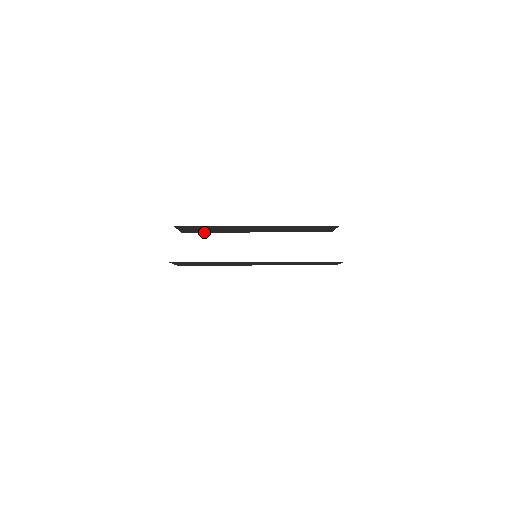
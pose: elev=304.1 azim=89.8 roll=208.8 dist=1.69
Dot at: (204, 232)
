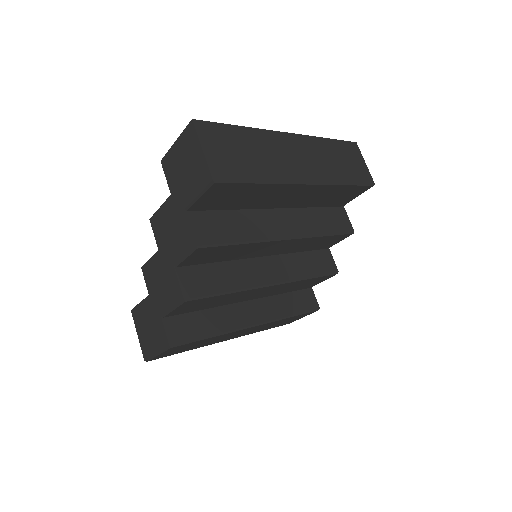
Dot at: (198, 338)
